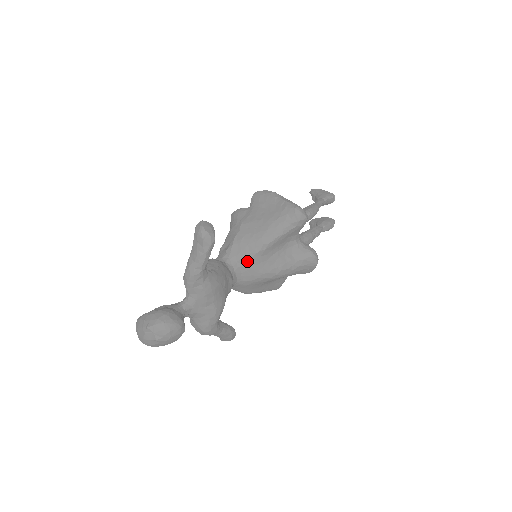
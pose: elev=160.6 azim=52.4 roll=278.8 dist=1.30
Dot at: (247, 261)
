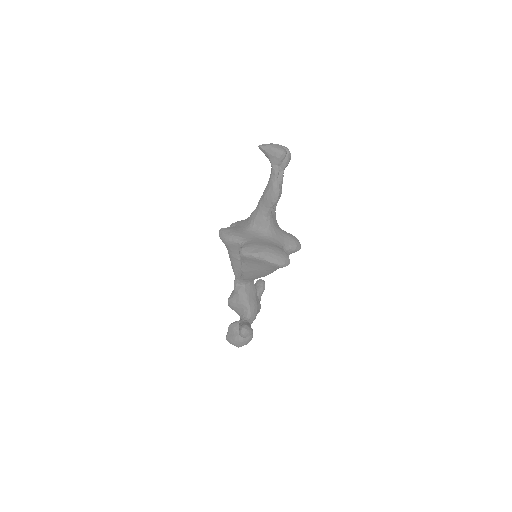
Dot at: occluded
